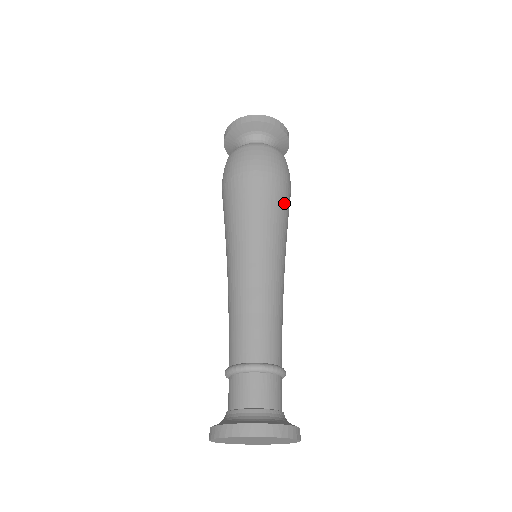
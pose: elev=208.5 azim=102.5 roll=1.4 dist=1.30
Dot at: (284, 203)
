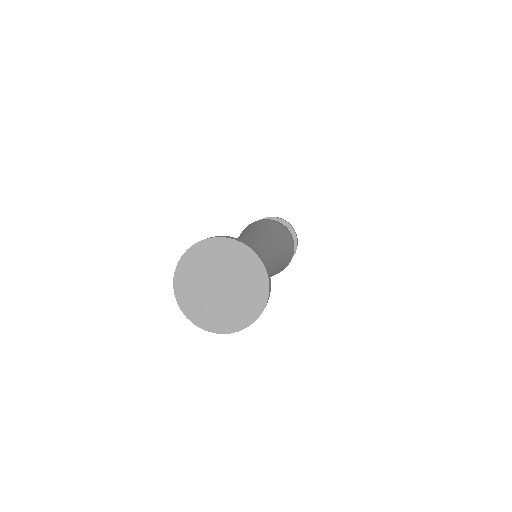
Dot at: (276, 227)
